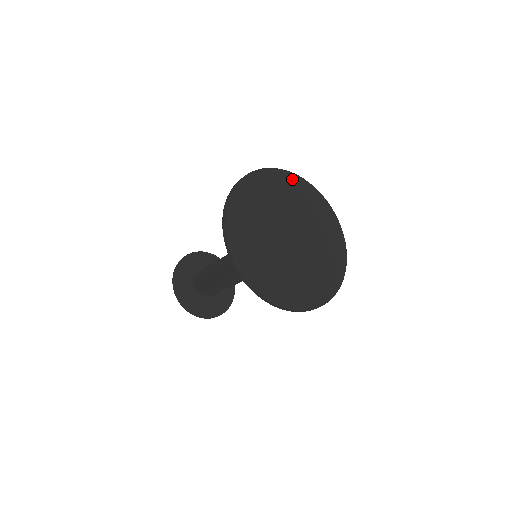
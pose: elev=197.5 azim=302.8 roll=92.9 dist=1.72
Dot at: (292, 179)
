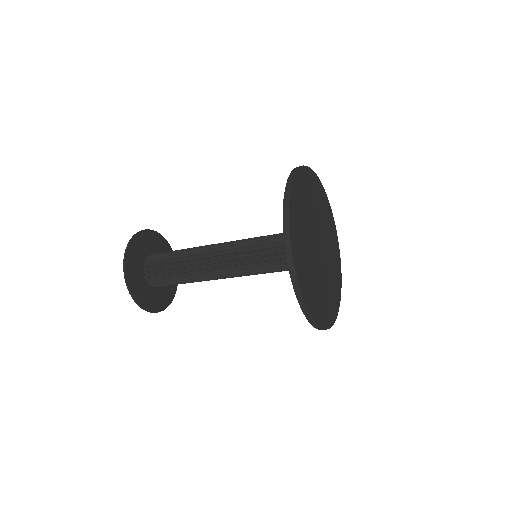
Dot at: (328, 205)
